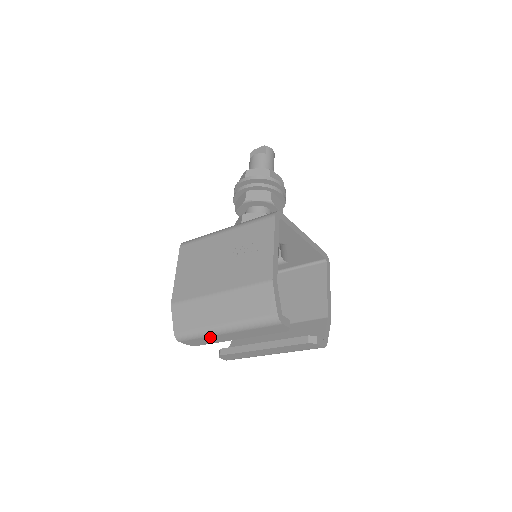
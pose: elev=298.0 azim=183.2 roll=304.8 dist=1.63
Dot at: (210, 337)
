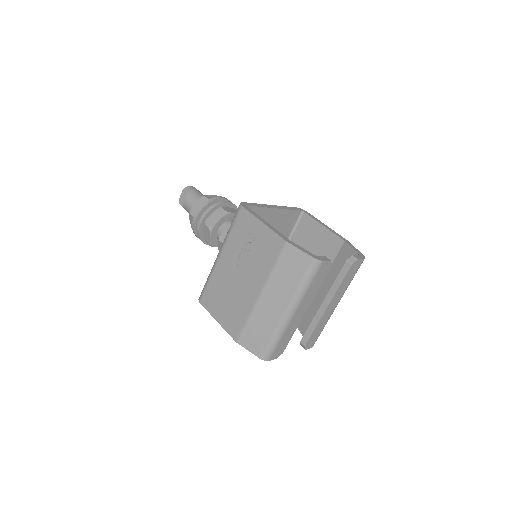
Dot at: (286, 331)
